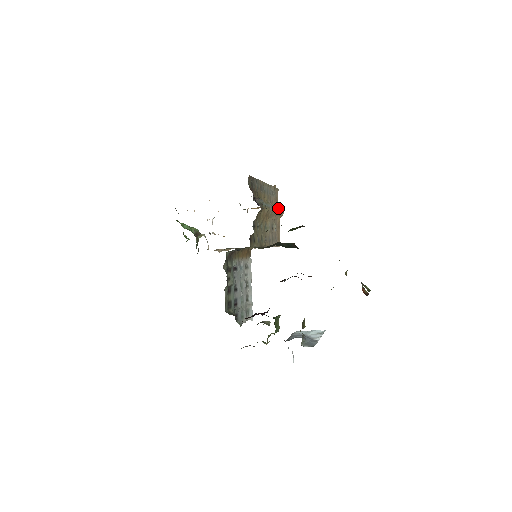
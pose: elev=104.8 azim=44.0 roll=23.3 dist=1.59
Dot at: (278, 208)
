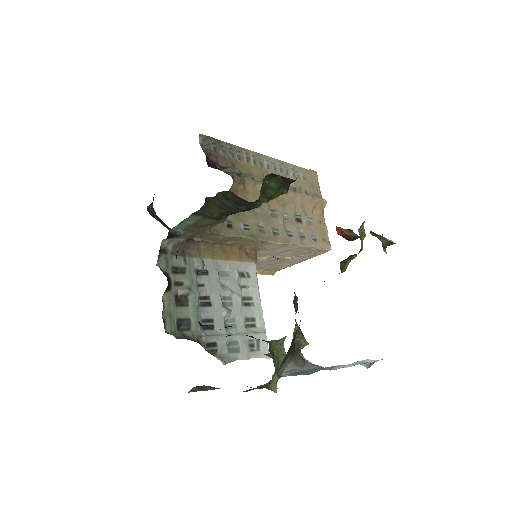
Dot at: (304, 191)
